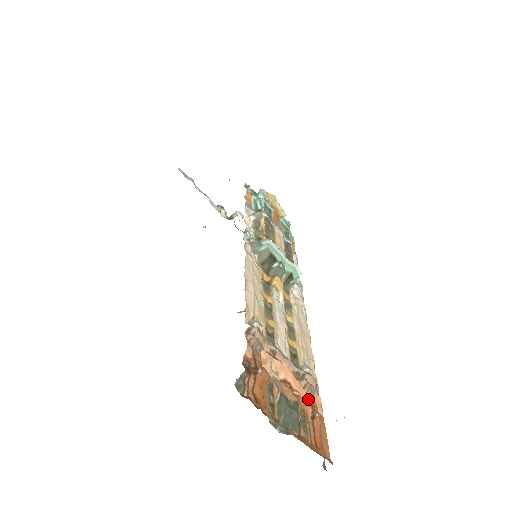
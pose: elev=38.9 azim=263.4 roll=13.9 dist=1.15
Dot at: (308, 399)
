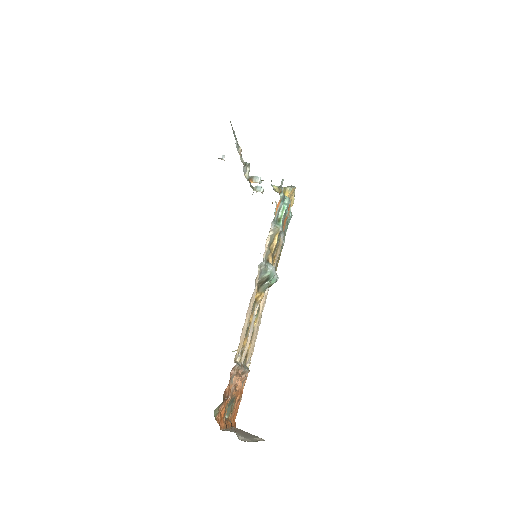
Dot at: (241, 388)
